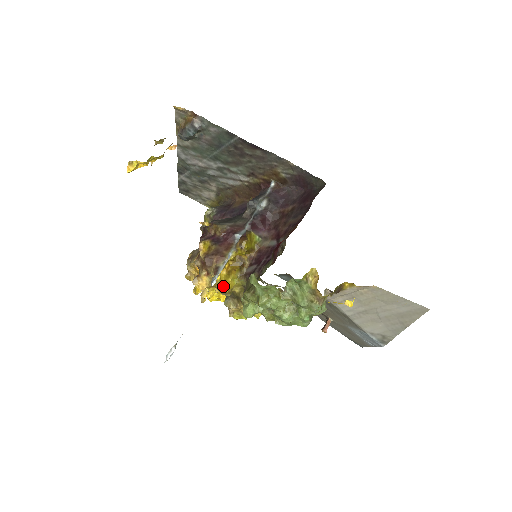
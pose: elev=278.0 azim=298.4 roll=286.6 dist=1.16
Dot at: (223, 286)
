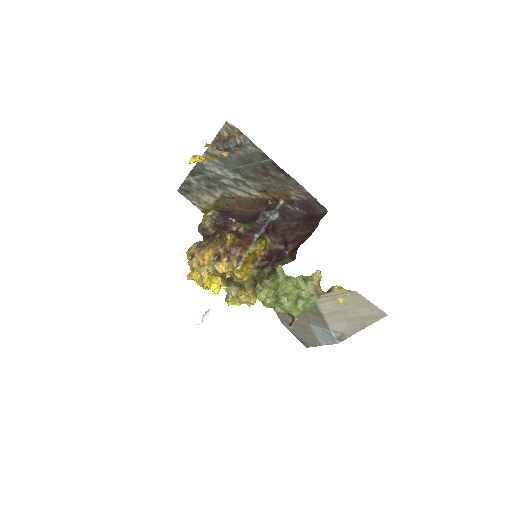
Dot at: (240, 272)
